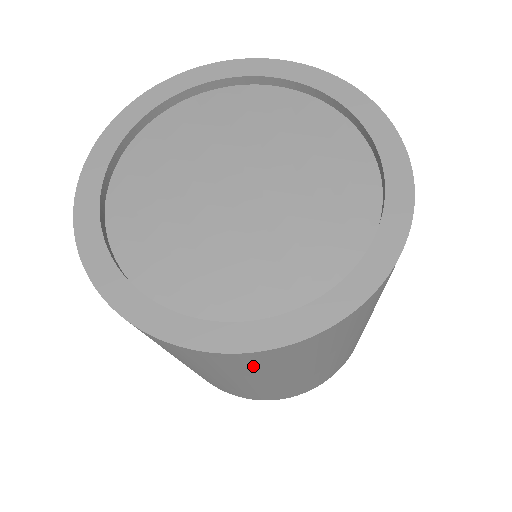
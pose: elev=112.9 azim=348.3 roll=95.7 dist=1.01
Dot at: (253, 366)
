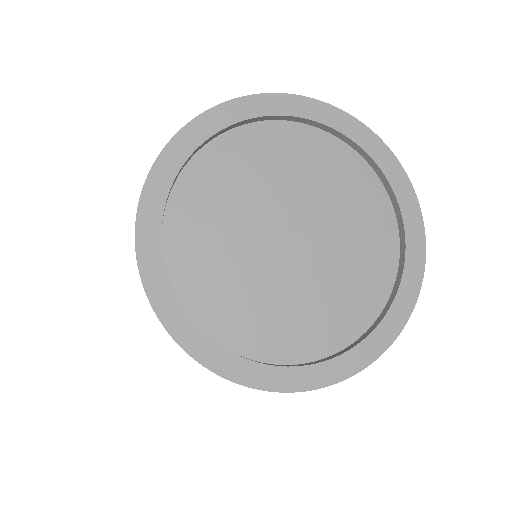
Dot at: occluded
